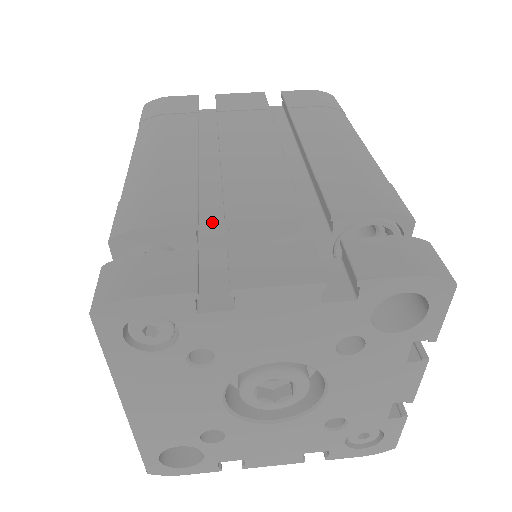
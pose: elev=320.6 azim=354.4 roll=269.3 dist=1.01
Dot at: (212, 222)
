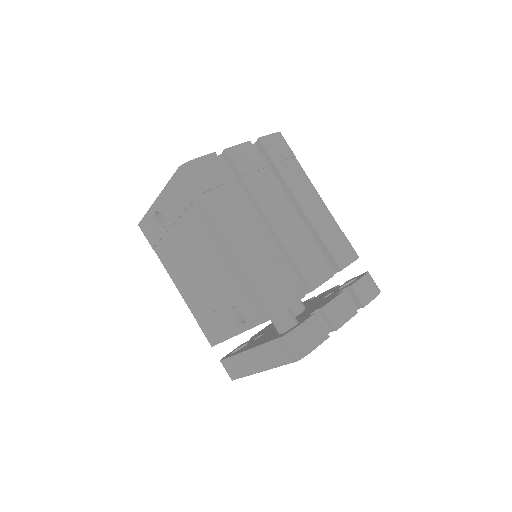
Dot at: occluded
